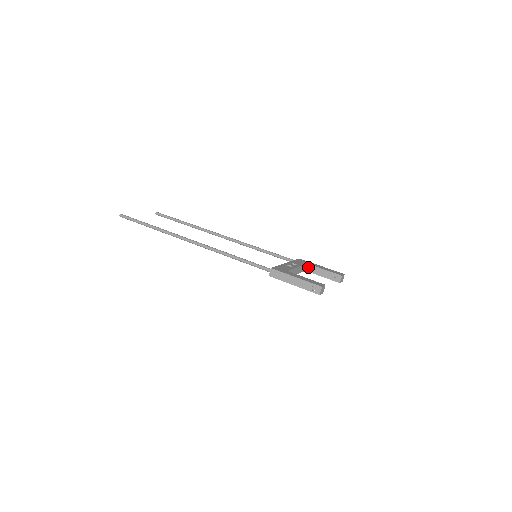
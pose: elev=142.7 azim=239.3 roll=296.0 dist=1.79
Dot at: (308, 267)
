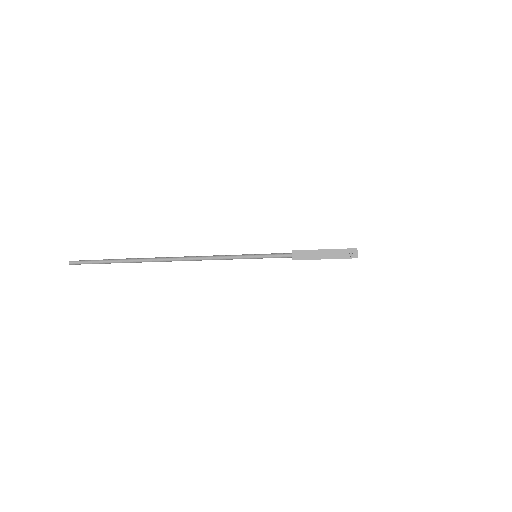
Dot at: occluded
